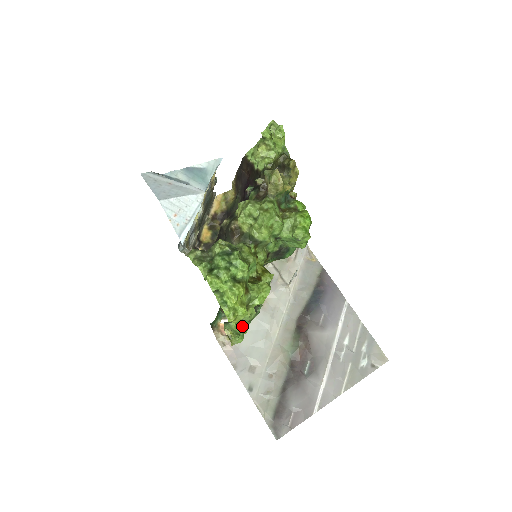
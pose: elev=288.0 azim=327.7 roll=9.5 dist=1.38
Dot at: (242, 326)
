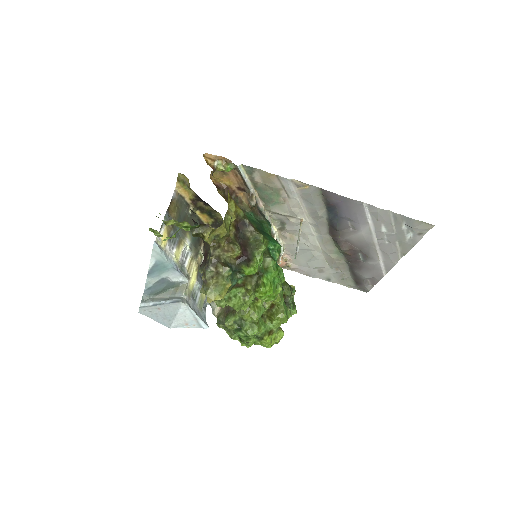
Dot at: occluded
